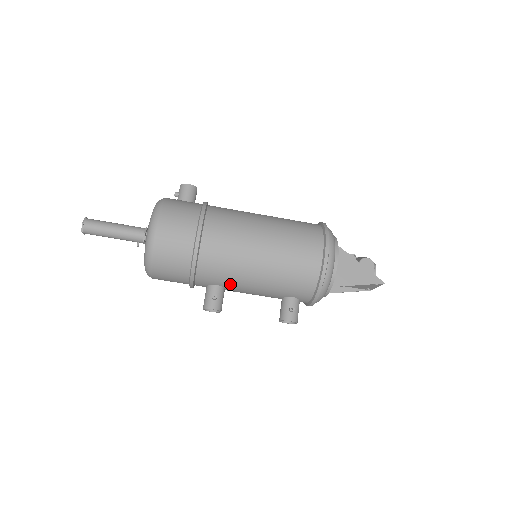
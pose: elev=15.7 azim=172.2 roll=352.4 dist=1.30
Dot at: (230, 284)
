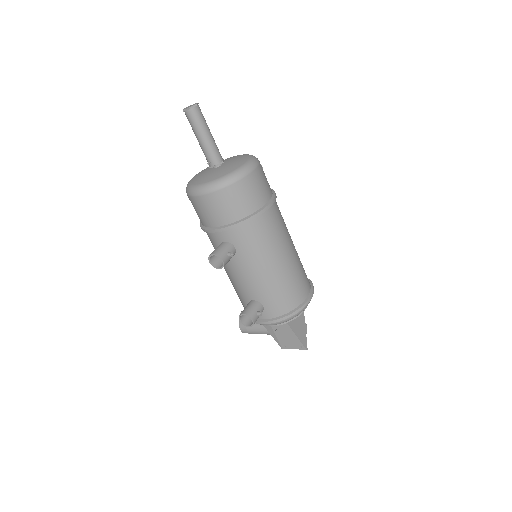
Dot at: (245, 257)
